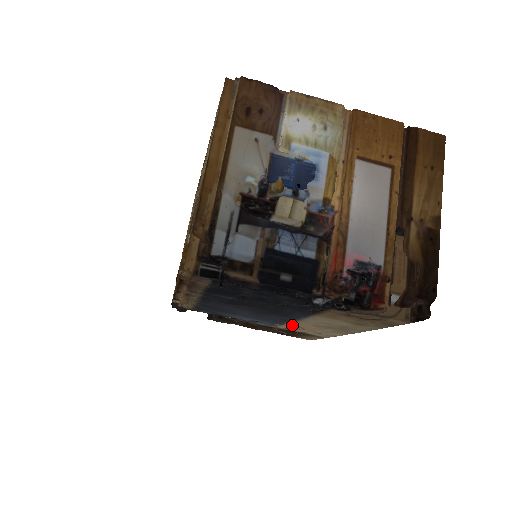
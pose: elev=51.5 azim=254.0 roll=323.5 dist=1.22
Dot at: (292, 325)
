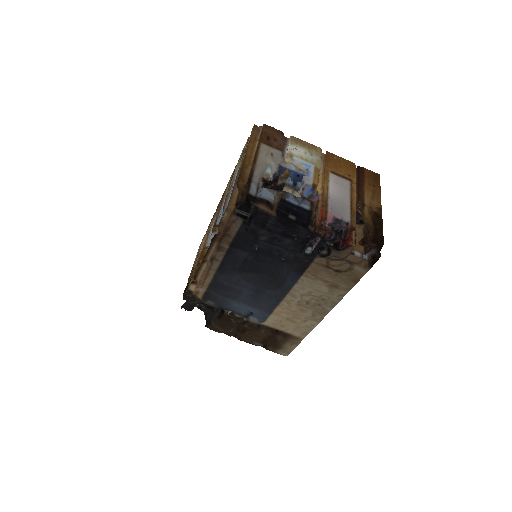
Dot at: (280, 311)
